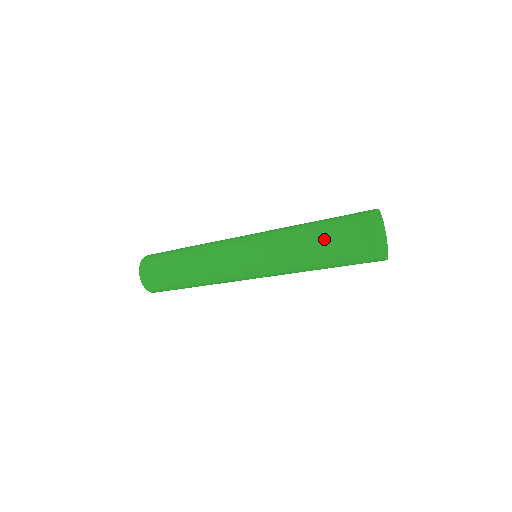
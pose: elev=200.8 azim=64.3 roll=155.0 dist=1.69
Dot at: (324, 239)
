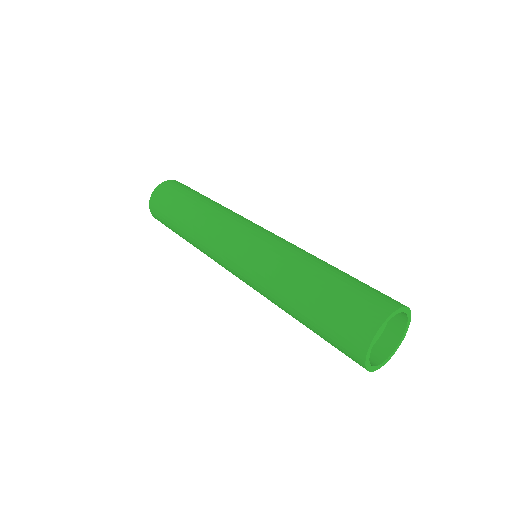
Dot at: (309, 327)
